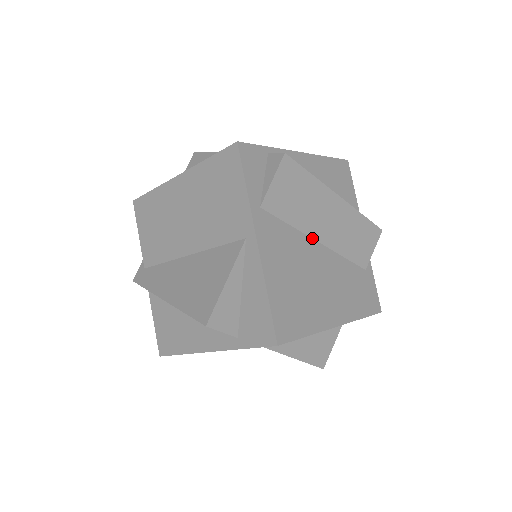
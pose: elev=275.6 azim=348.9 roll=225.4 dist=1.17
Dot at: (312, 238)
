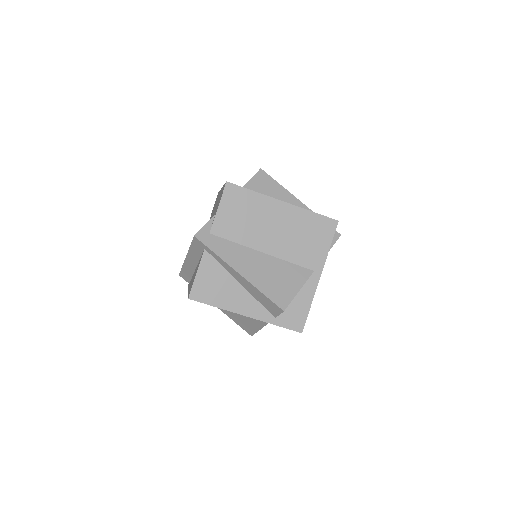
Dot at: occluded
